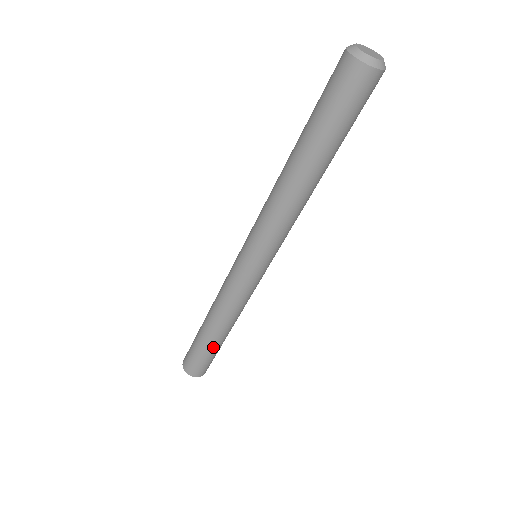
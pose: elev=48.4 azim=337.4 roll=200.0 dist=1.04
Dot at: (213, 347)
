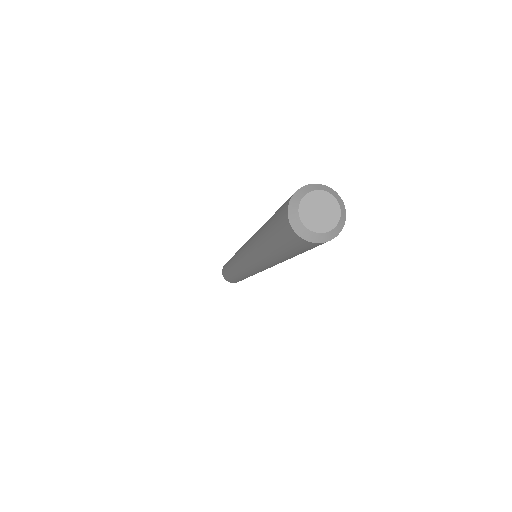
Dot at: occluded
